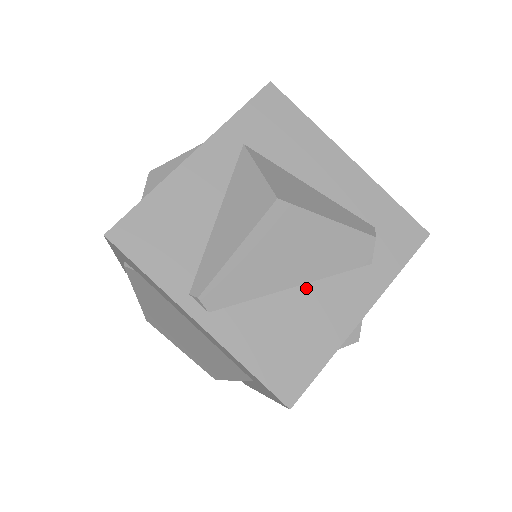
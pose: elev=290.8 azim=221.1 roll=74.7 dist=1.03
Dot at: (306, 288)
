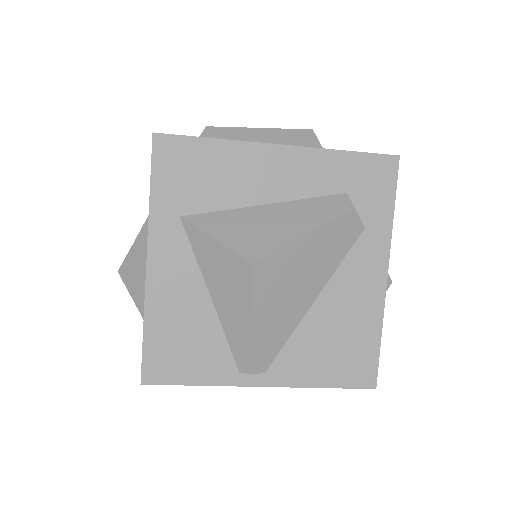
Dot at: (325, 294)
